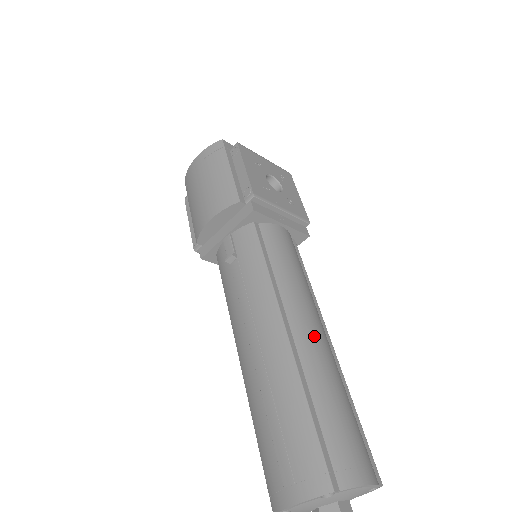
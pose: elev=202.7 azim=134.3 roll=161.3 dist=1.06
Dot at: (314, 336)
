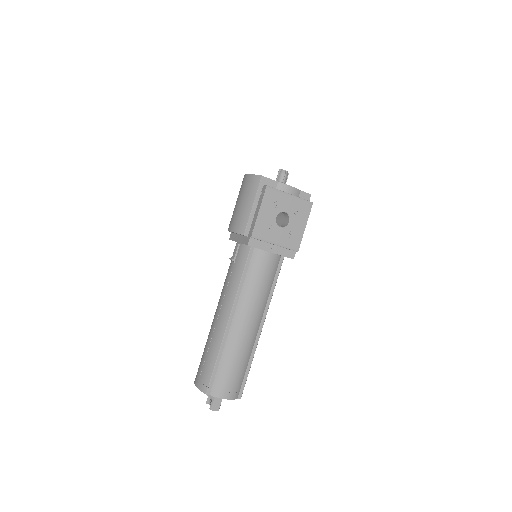
Dot at: (243, 328)
